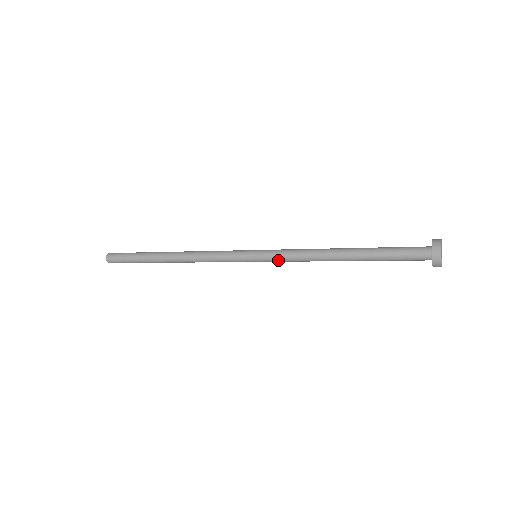
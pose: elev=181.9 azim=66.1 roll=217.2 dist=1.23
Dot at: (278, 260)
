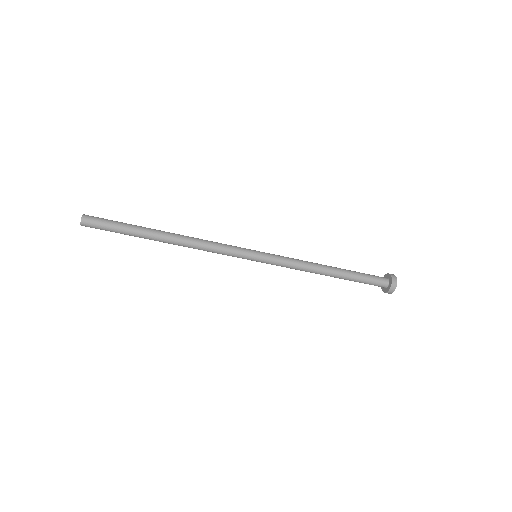
Dot at: (279, 259)
